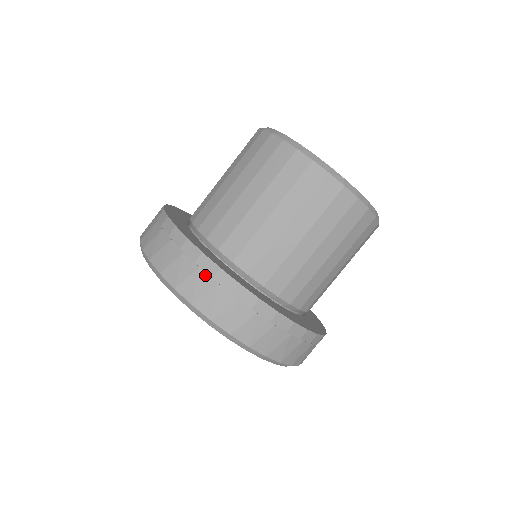
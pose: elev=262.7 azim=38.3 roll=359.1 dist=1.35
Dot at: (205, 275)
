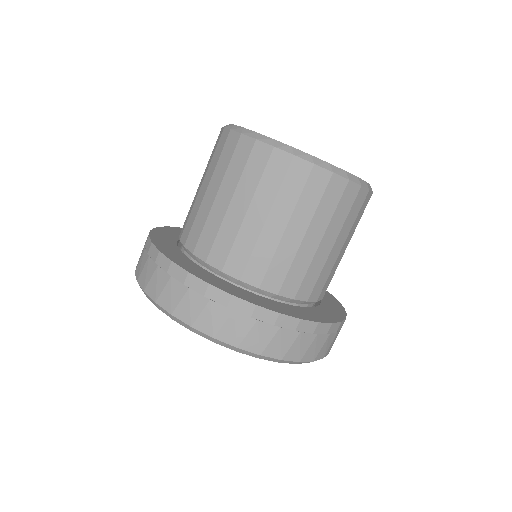
Dot at: (218, 306)
